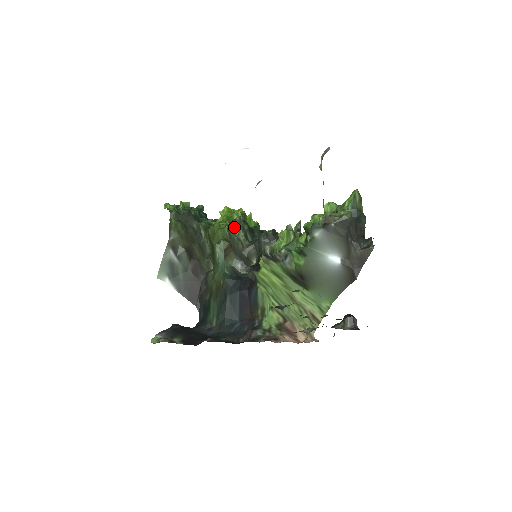
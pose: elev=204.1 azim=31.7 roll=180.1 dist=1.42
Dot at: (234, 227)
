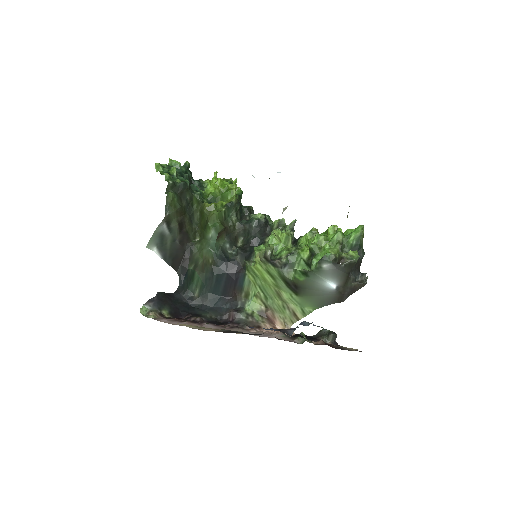
Dot at: (230, 209)
